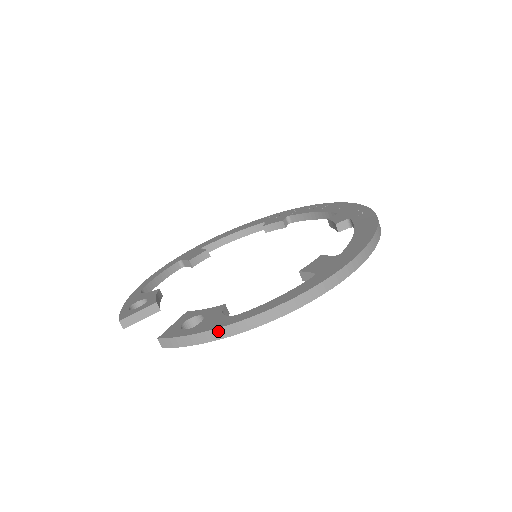
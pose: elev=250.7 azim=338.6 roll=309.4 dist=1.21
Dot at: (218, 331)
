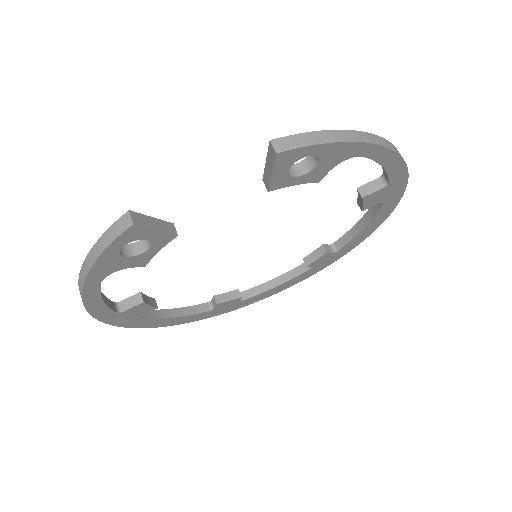
Dot at: (352, 133)
